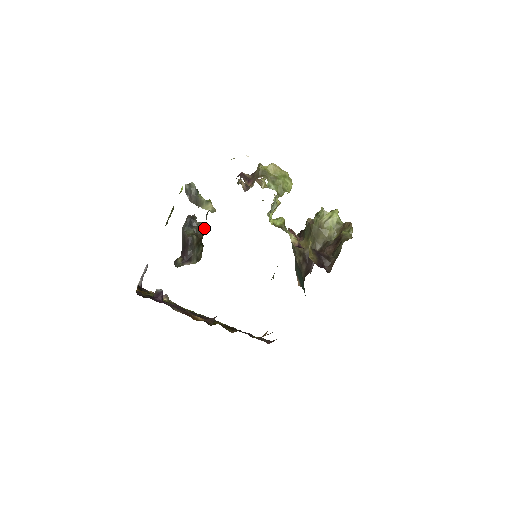
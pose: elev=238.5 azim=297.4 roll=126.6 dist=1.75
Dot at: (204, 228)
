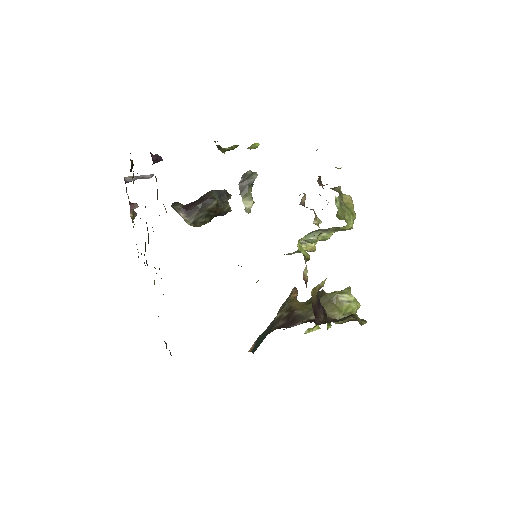
Dot at: (227, 212)
